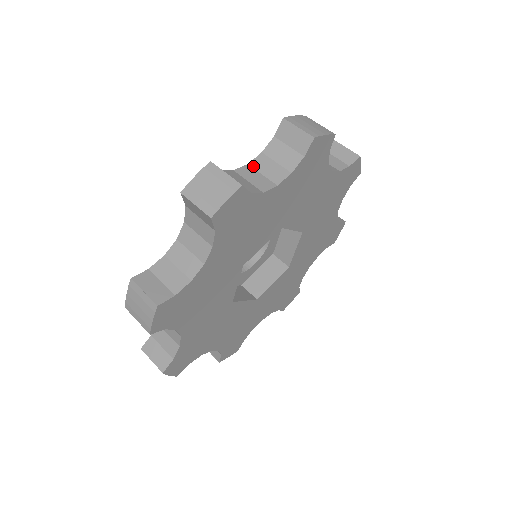
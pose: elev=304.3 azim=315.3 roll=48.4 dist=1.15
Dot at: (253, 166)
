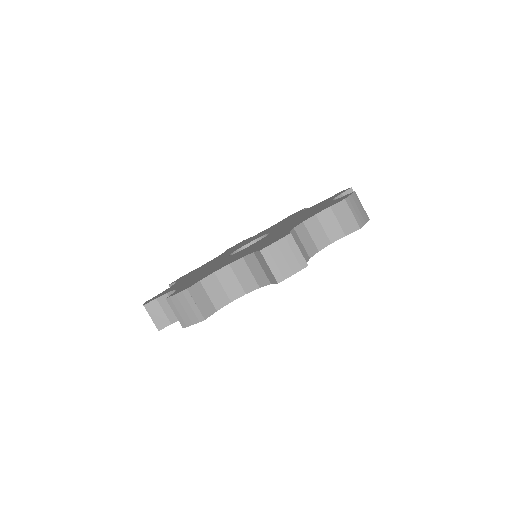
Dot at: (232, 268)
